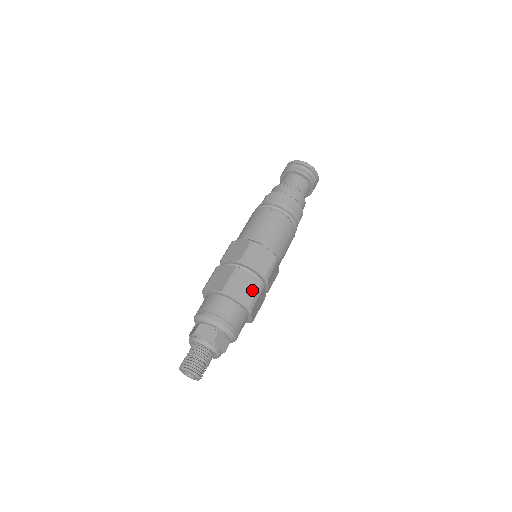
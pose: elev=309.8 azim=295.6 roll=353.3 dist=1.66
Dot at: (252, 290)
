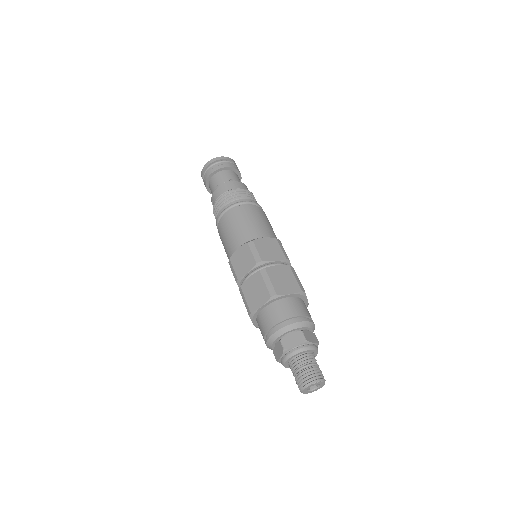
Dot at: (290, 277)
